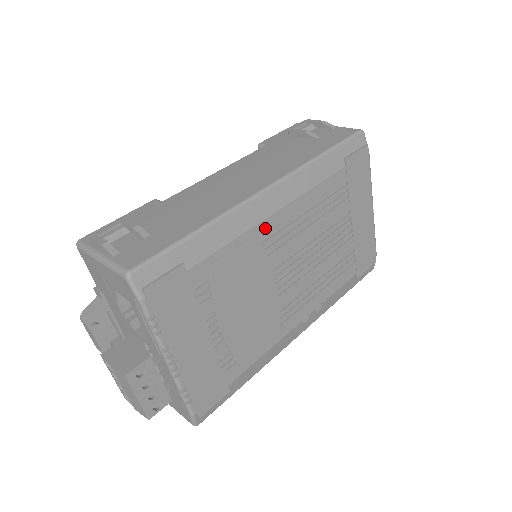
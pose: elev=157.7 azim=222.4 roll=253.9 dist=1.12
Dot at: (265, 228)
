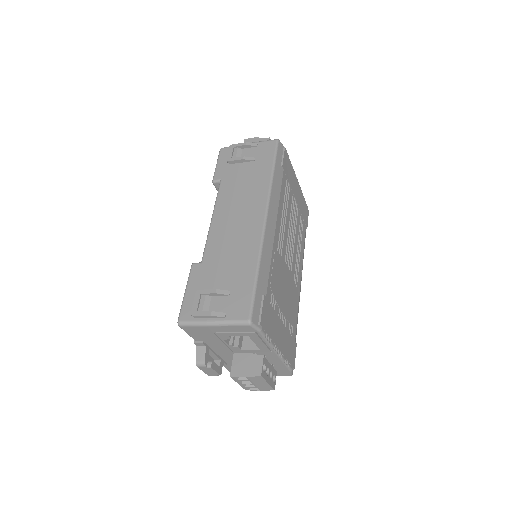
Dot at: (276, 242)
